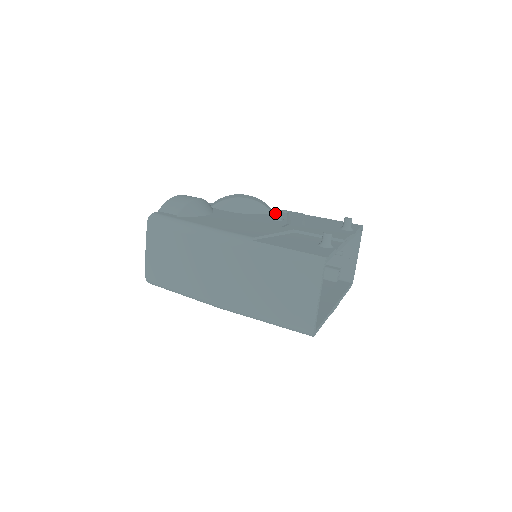
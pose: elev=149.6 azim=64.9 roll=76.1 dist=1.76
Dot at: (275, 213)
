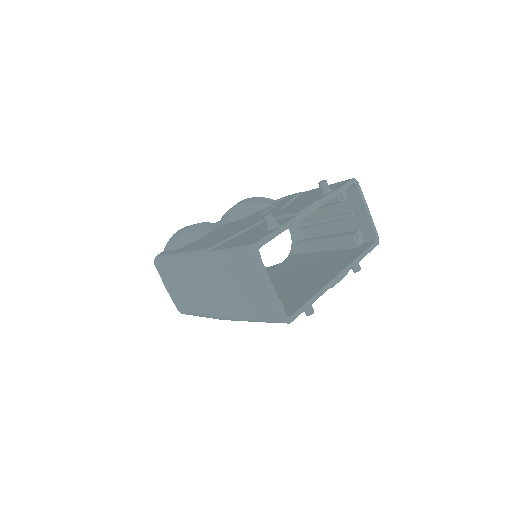
Dot at: occluded
